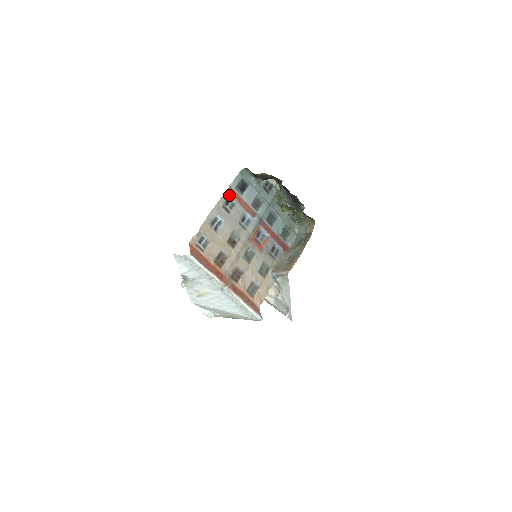
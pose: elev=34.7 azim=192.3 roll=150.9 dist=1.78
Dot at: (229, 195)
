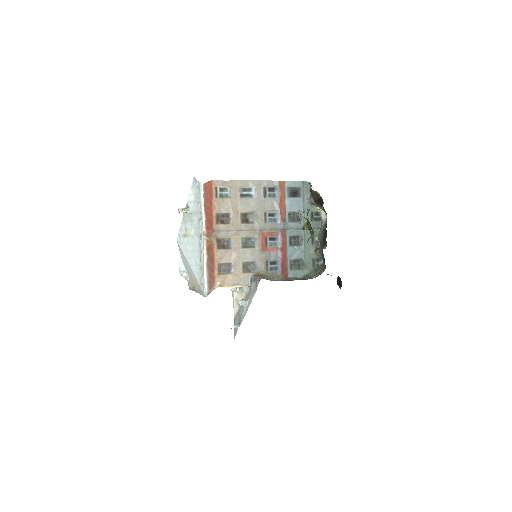
Dot at: (277, 186)
